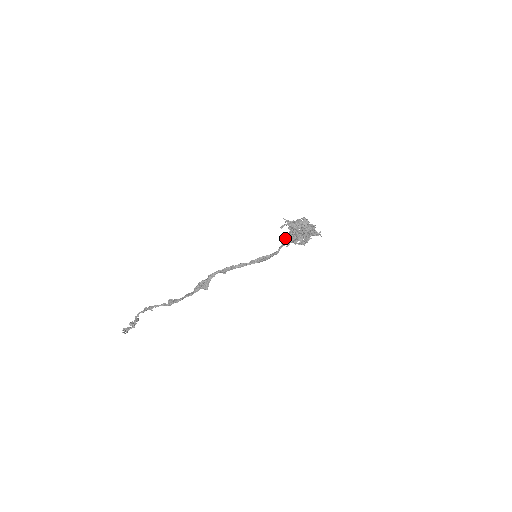
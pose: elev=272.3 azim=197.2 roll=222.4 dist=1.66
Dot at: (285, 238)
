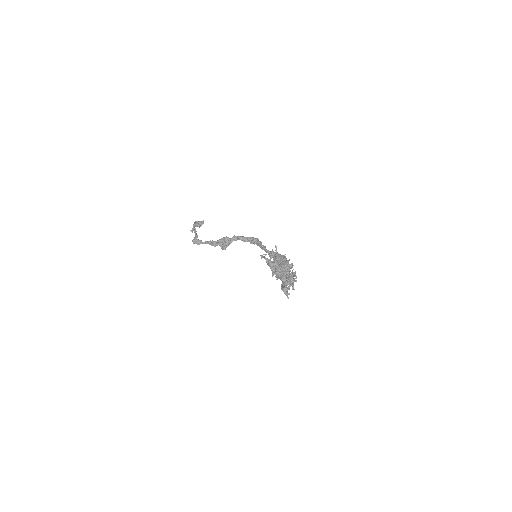
Dot at: occluded
